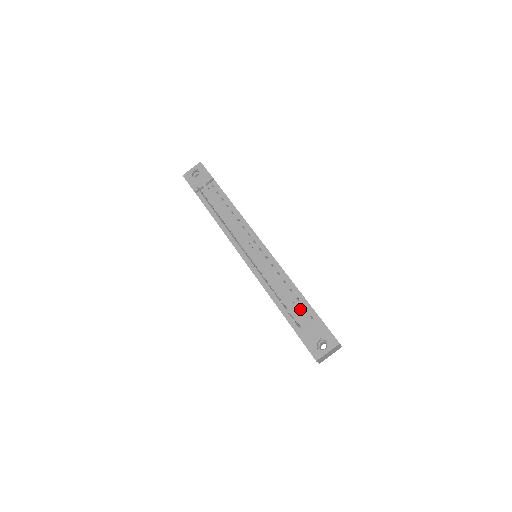
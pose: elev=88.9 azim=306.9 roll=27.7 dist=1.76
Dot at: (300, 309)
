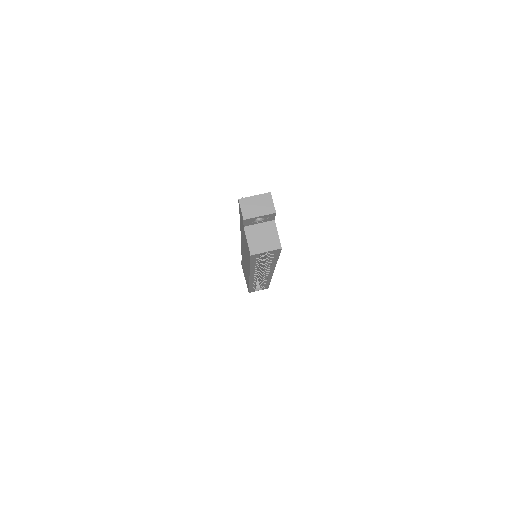
Dot at: occluded
